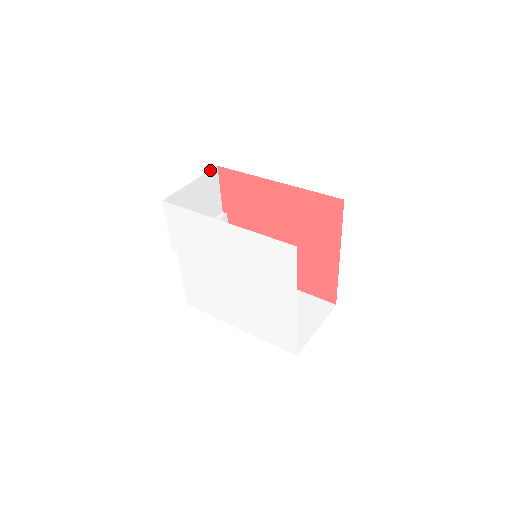
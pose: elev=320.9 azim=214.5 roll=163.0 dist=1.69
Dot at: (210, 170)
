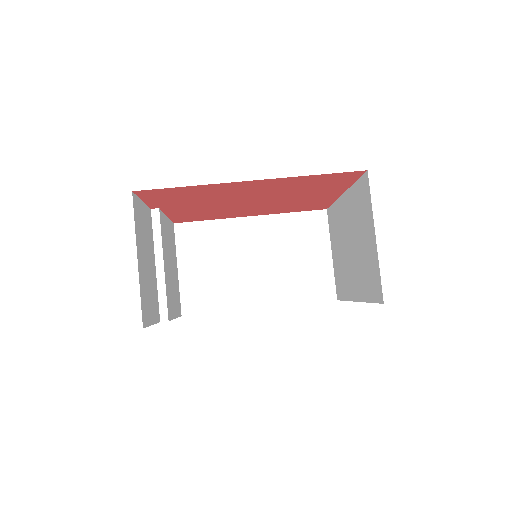
Dot at: occluded
